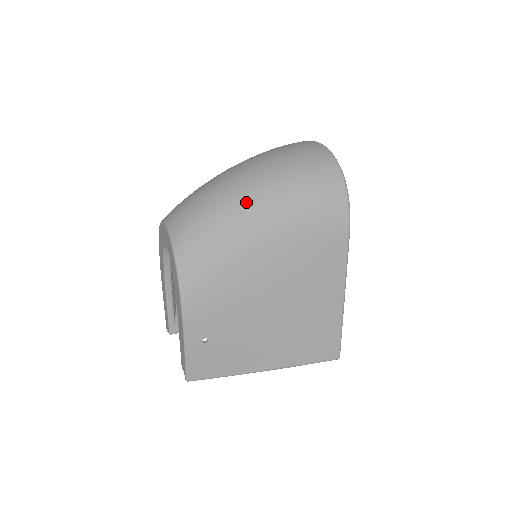
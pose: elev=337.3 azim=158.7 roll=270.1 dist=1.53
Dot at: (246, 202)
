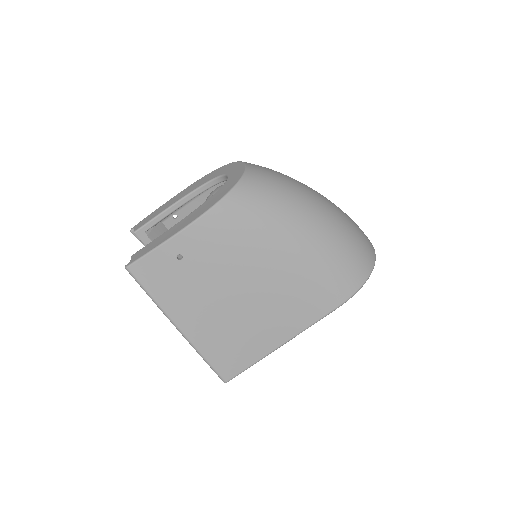
Dot at: (311, 213)
